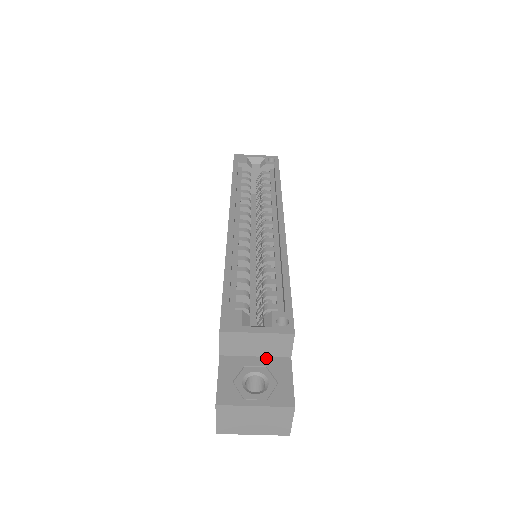
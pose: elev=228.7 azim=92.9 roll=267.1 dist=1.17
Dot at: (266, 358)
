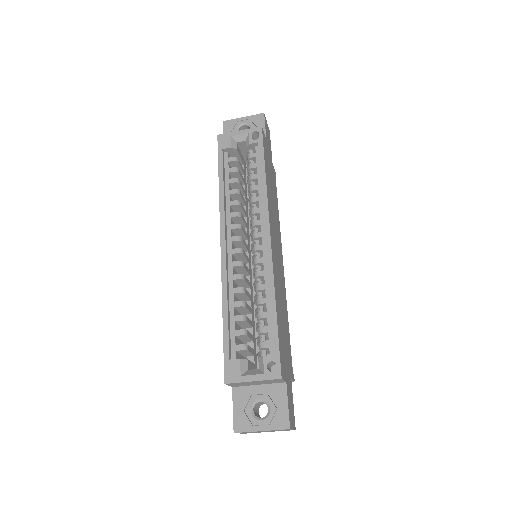
Dot at: (267, 385)
